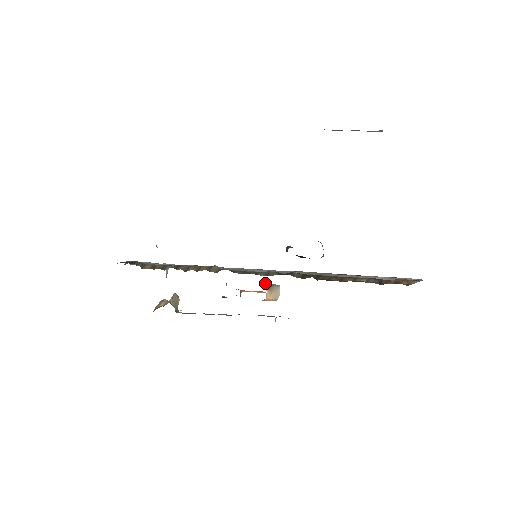
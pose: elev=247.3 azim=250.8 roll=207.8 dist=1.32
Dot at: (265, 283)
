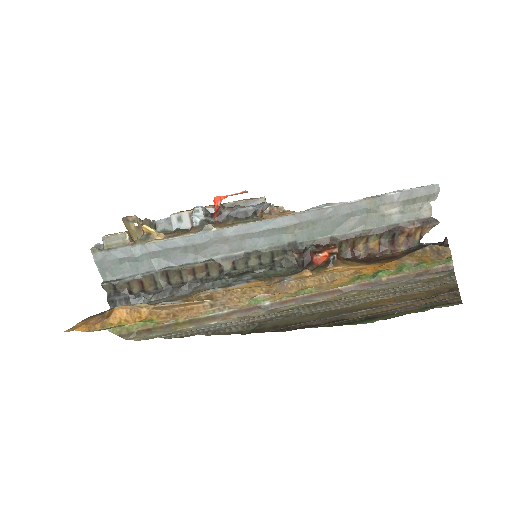
Dot at: (254, 211)
